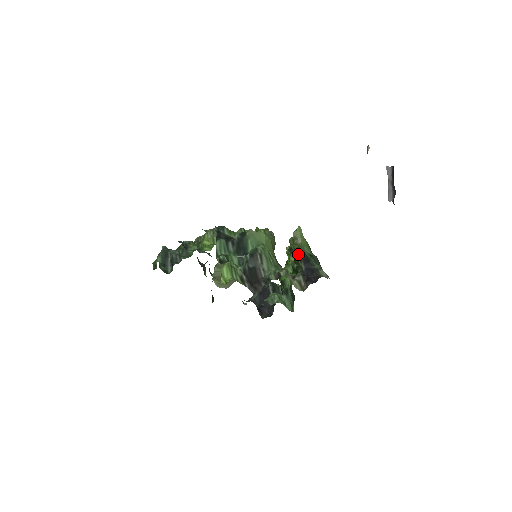
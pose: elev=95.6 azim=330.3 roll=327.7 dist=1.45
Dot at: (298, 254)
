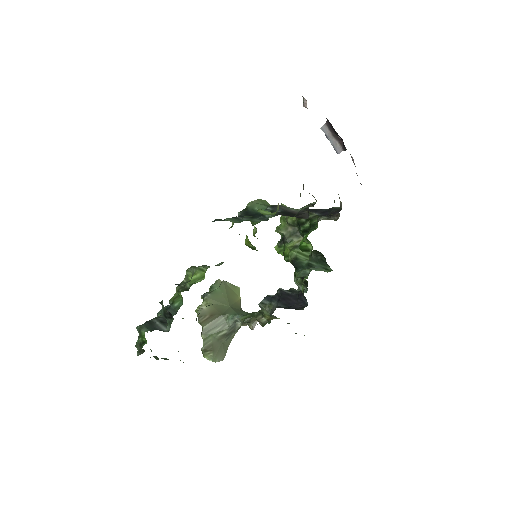
Dot at: occluded
